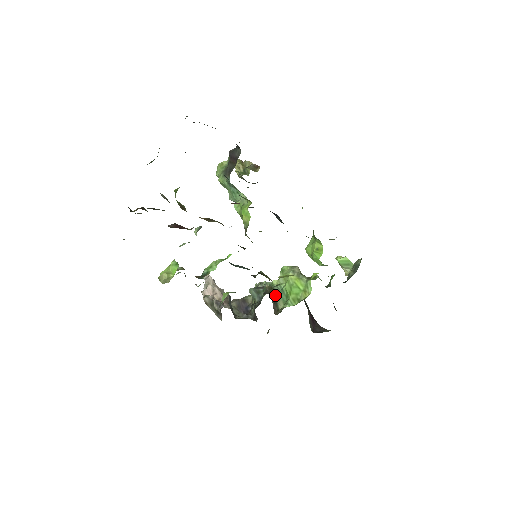
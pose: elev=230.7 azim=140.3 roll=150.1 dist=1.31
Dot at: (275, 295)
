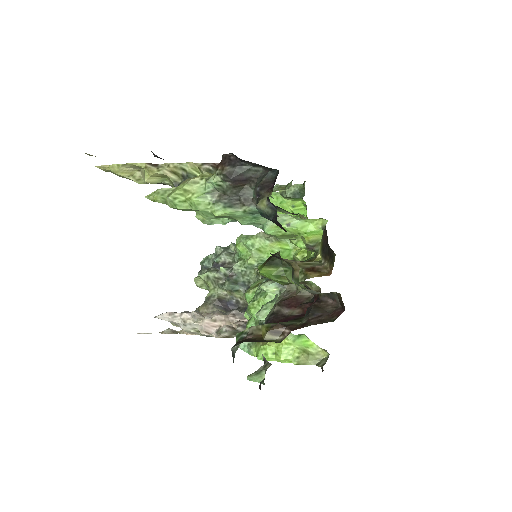
Dot at: occluded
